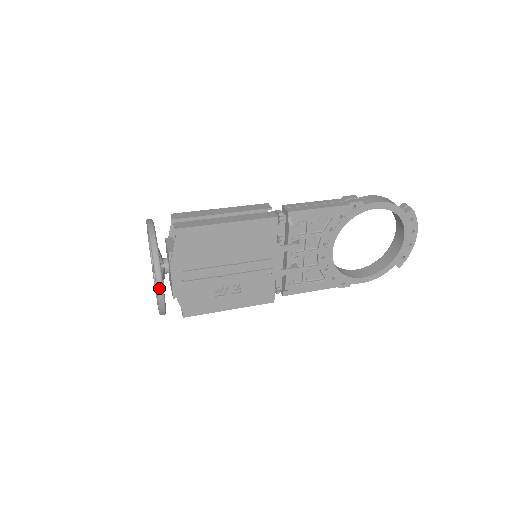
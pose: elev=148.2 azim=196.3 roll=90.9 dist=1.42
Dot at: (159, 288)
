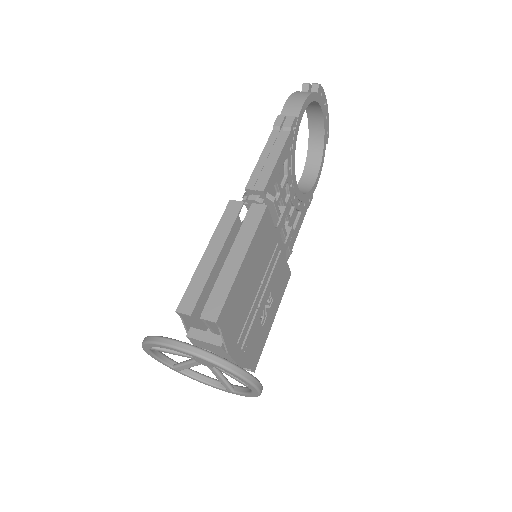
Dot at: (256, 385)
